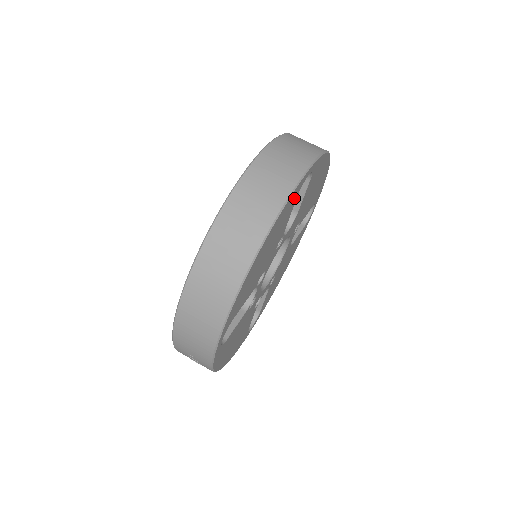
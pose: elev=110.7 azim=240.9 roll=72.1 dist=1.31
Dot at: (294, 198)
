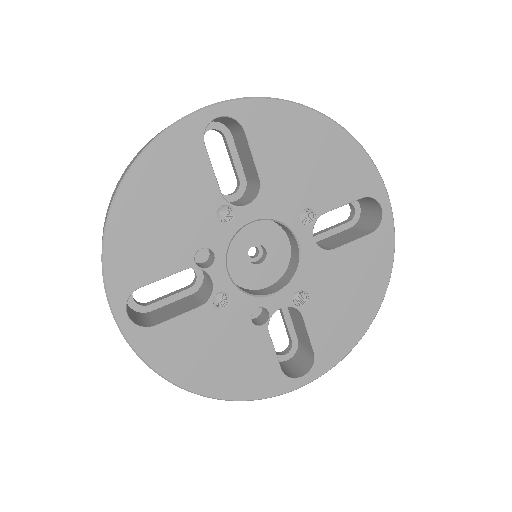
Dot at: (191, 143)
